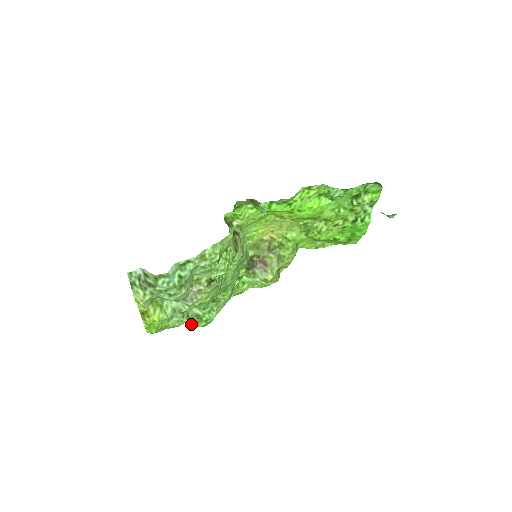
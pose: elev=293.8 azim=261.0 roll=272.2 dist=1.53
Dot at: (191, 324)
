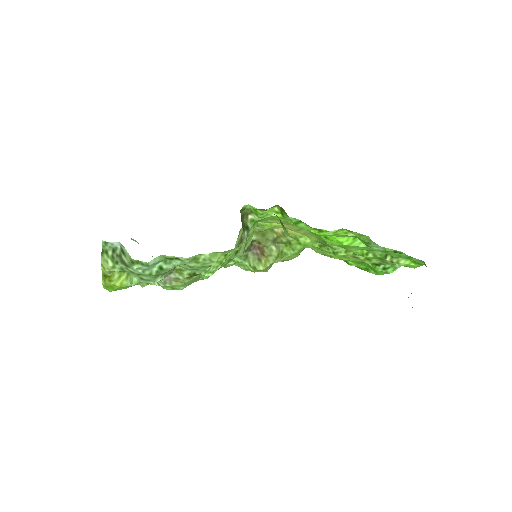
Dot at: occluded
